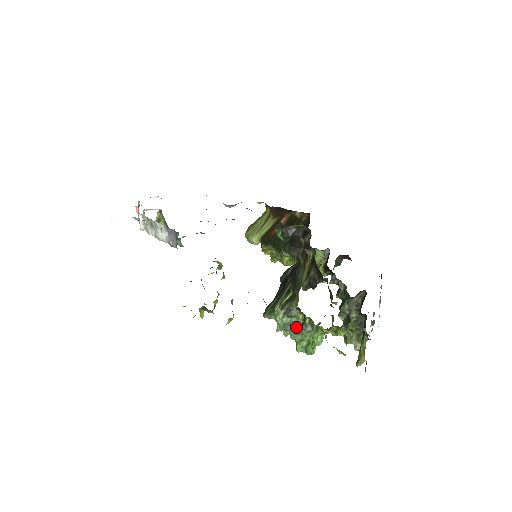
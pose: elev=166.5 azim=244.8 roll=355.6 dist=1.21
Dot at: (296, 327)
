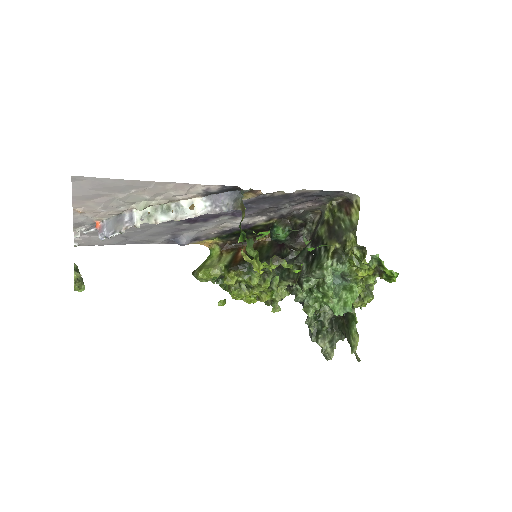
Dot at: (341, 279)
